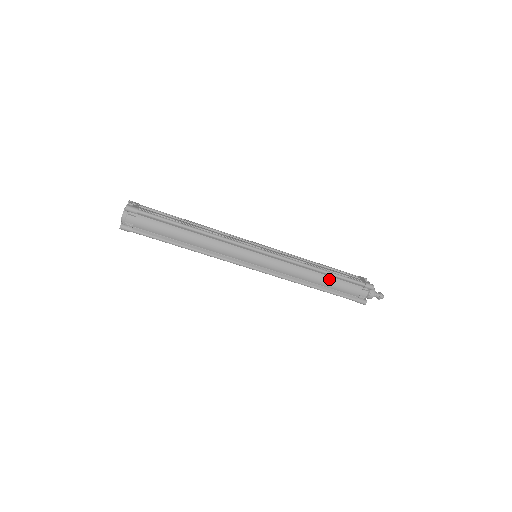
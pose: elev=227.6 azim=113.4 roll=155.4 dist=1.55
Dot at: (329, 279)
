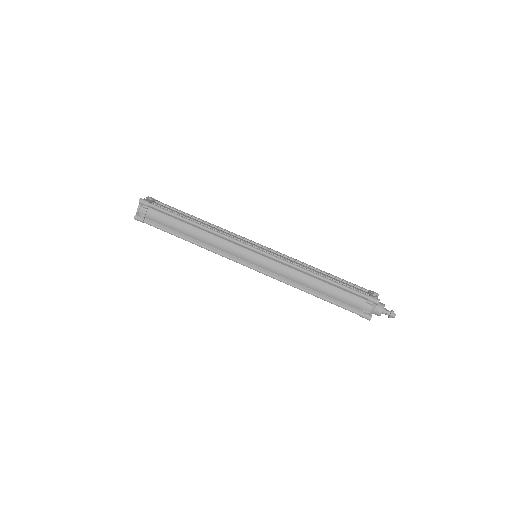
Dot at: (328, 287)
